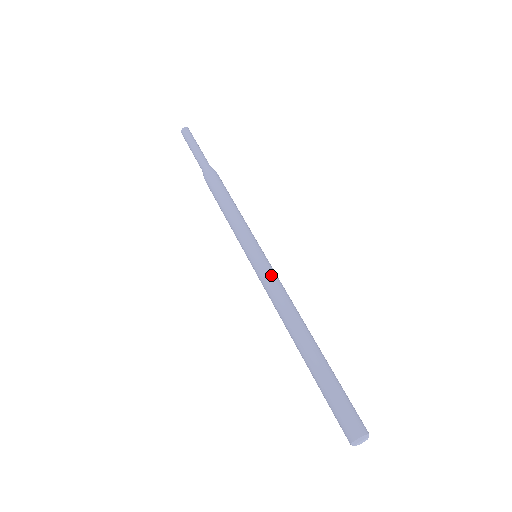
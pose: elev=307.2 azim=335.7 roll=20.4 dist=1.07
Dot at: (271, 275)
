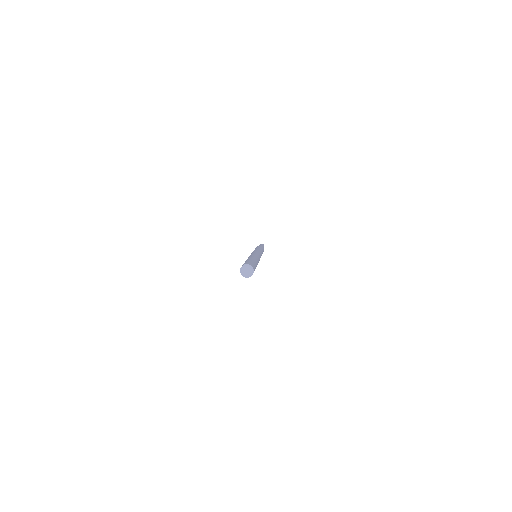
Dot at: occluded
